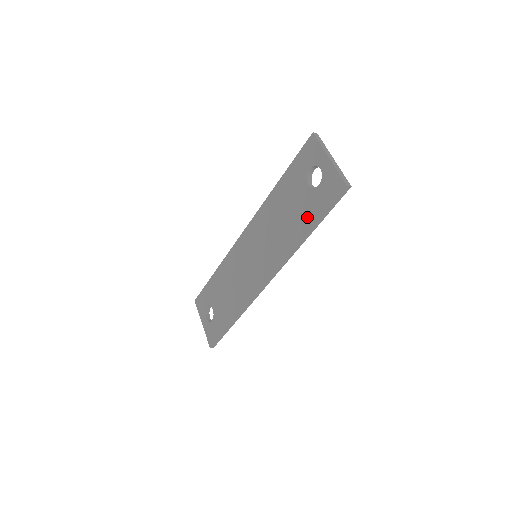
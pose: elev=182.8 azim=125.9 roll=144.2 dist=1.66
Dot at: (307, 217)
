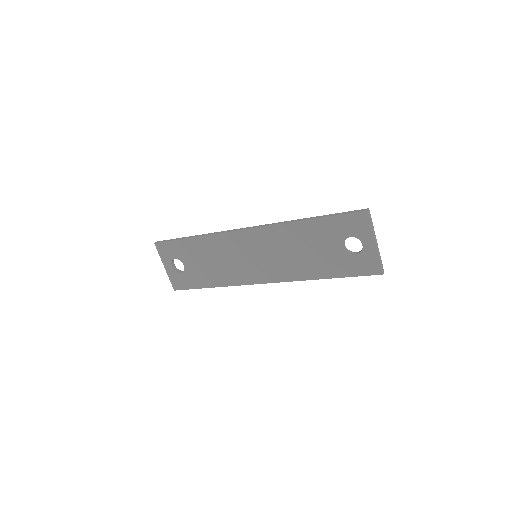
Dot at: (332, 269)
